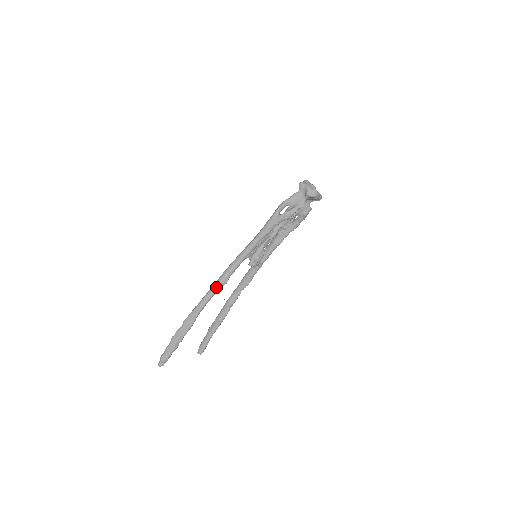
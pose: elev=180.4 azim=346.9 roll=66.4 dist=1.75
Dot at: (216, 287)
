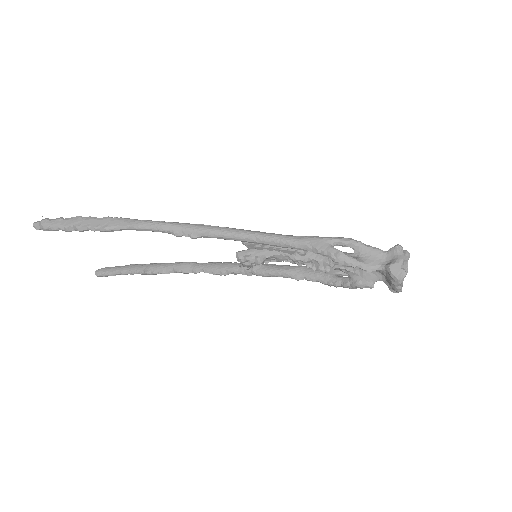
Dot at: (177, 227)
